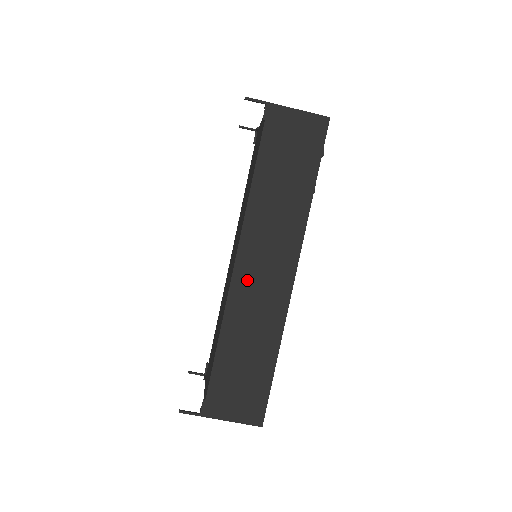
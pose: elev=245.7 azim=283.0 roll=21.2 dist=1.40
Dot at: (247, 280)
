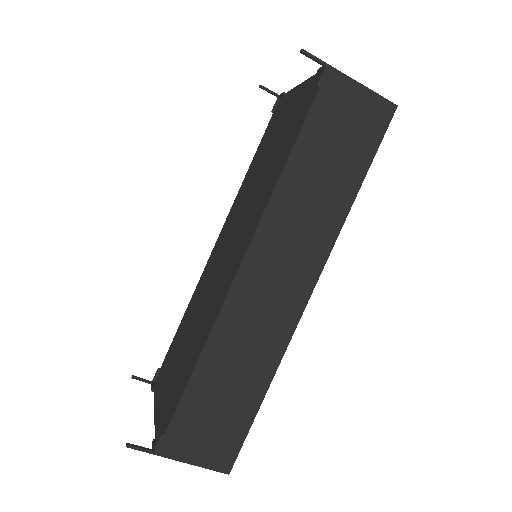
Dot at: (251, 291)
